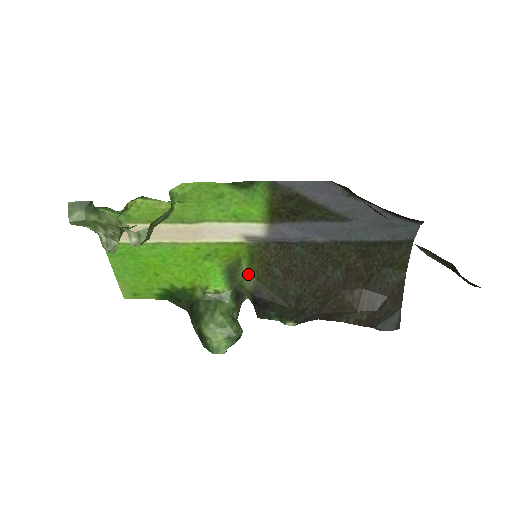
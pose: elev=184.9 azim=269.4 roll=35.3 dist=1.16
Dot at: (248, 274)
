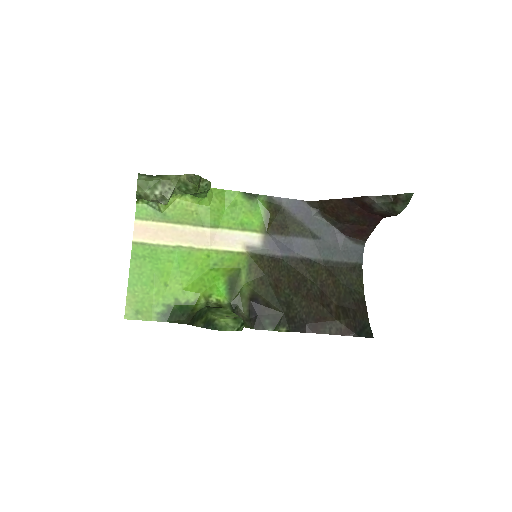
Dot at: (246, 285)
